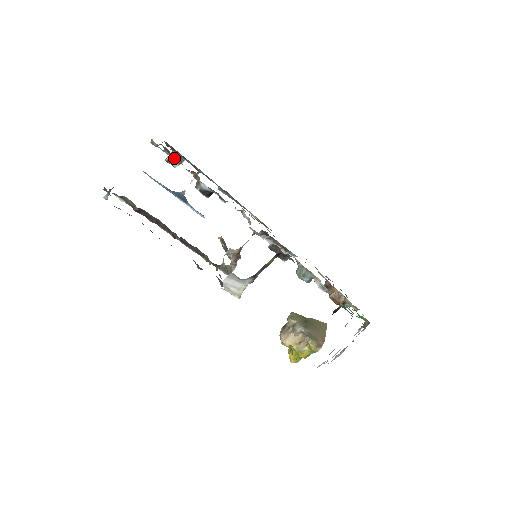
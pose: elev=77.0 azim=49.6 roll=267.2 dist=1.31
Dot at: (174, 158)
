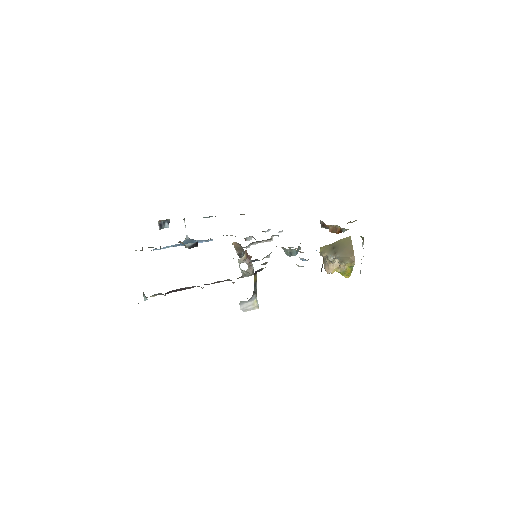
Dot at: (162, 224)
